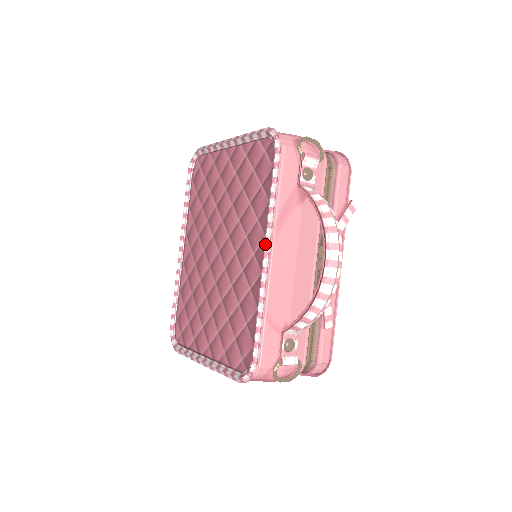
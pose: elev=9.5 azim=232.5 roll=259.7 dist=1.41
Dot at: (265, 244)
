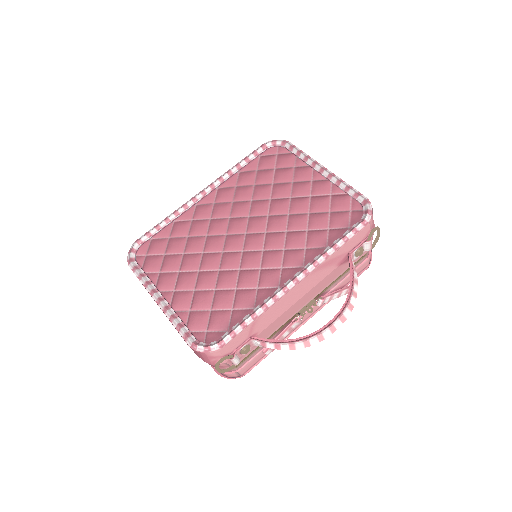
Dot at: (302, 273)
